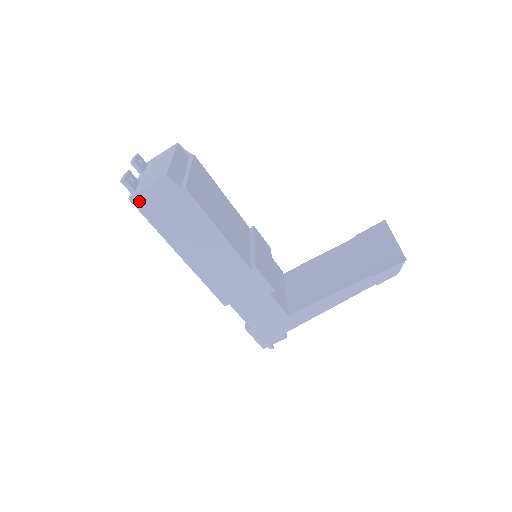
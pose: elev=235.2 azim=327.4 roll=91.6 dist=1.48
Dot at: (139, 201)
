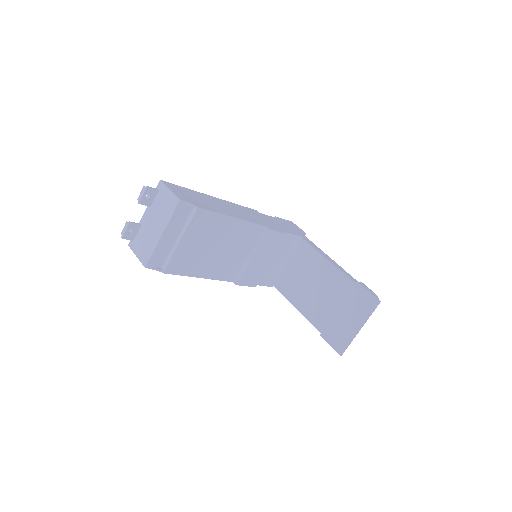
Dot at: occluded
